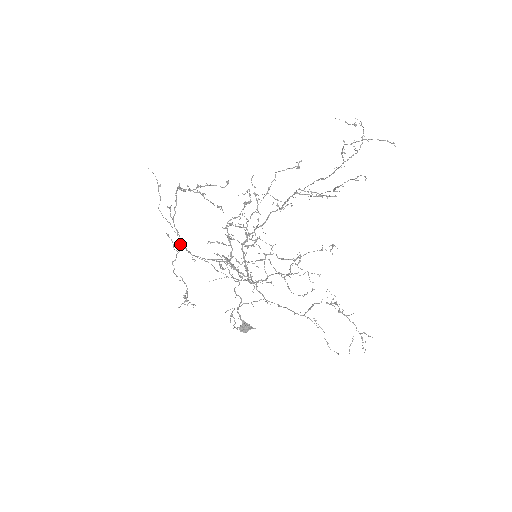
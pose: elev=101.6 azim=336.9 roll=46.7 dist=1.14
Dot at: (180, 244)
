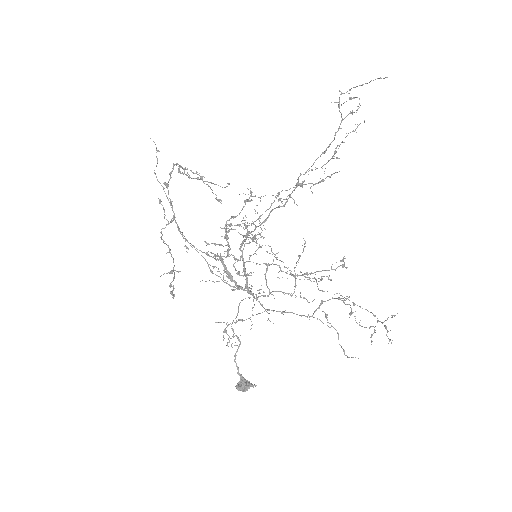
Dot at: occluded
